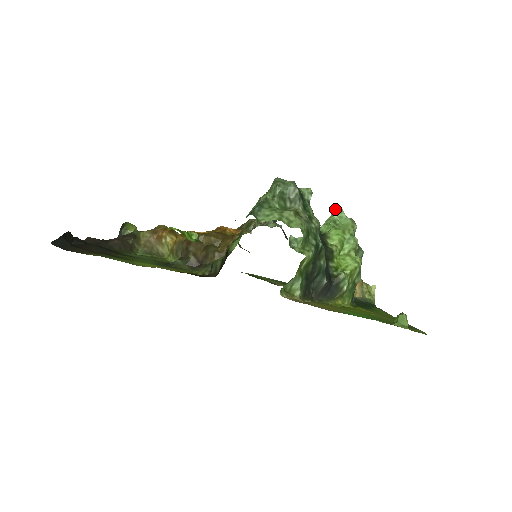
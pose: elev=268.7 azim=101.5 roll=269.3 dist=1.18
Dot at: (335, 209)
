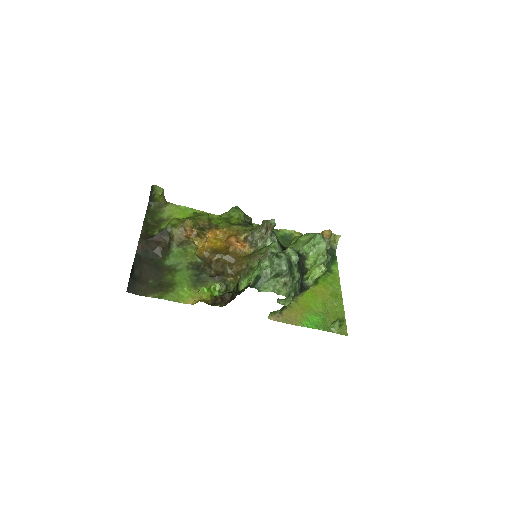
Dot at: (317, 236)
